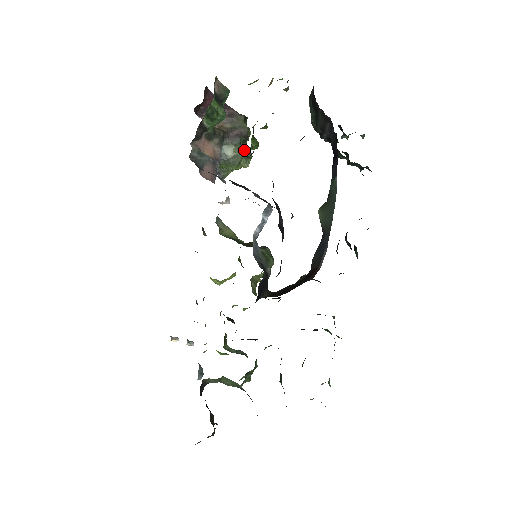
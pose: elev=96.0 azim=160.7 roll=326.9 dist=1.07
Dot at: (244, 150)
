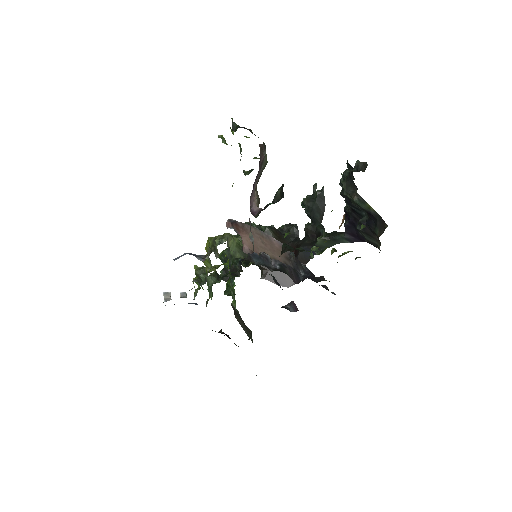
Dot at: (241, 156)
